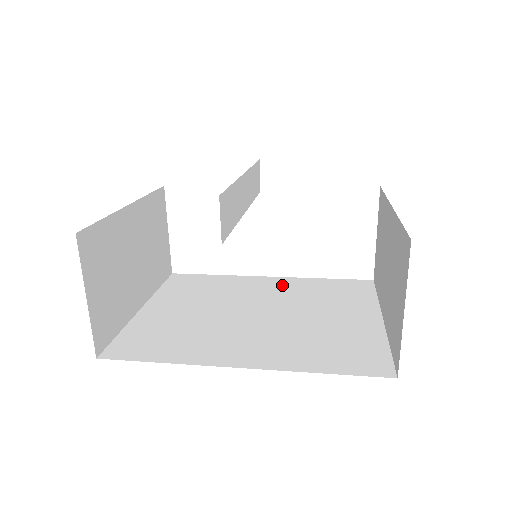
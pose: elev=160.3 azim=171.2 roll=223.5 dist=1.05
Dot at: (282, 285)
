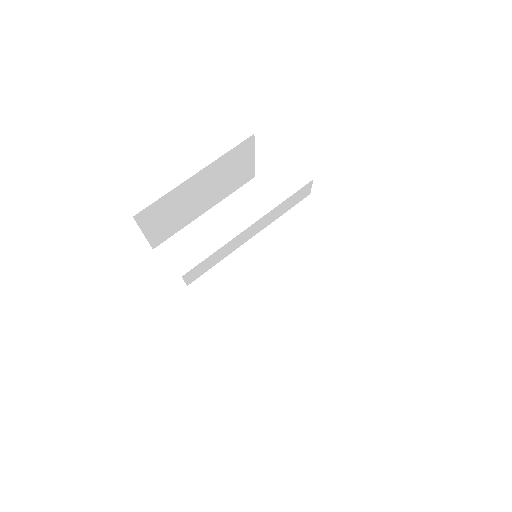
Dot at: (302, 250)
